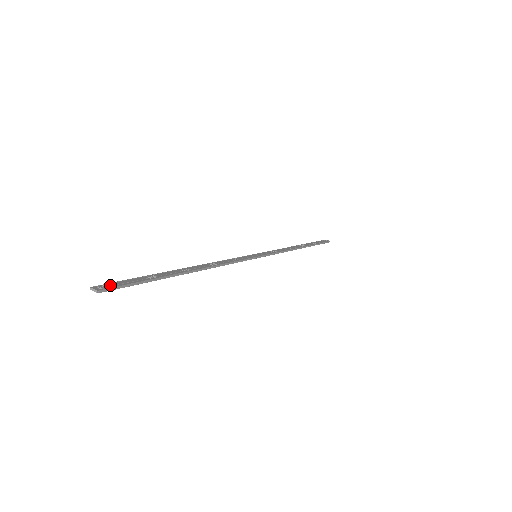
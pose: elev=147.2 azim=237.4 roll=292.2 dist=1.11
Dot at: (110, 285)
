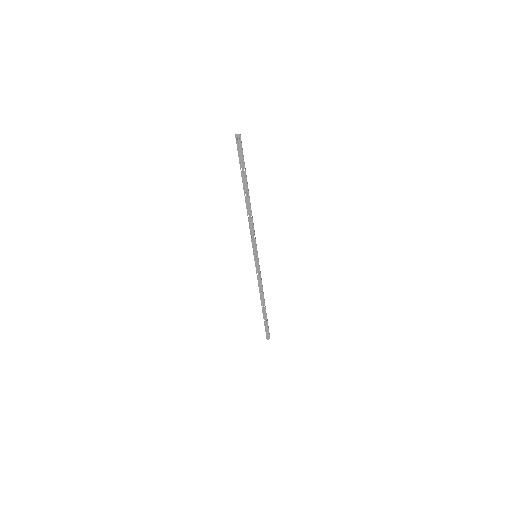
Dot at: (239, 143)
